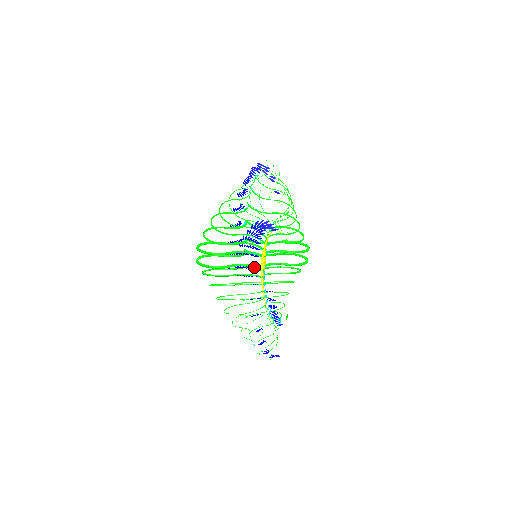
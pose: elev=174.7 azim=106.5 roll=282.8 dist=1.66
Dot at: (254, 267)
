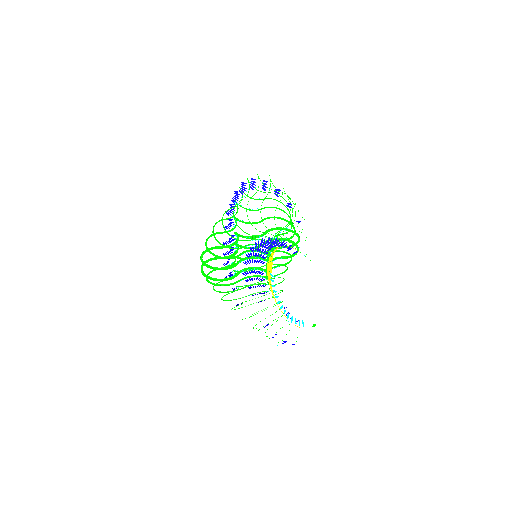
Dot at: (258, 269)
